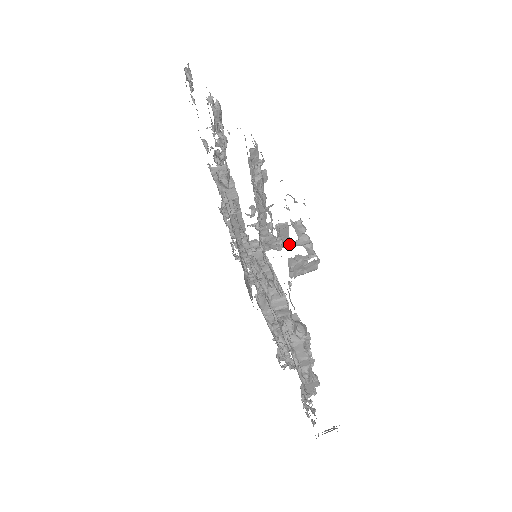
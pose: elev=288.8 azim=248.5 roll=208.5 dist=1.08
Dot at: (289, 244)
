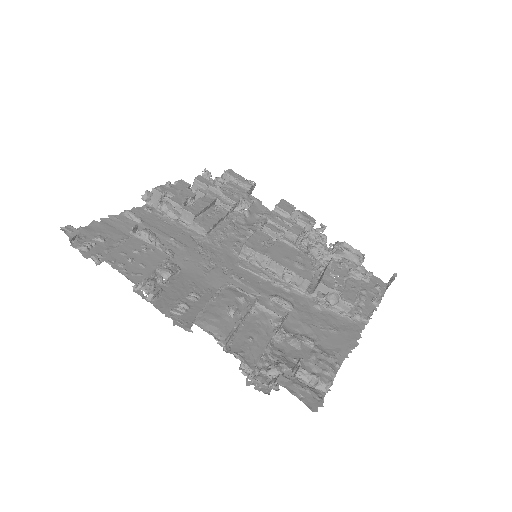
Dot at: (288, 313)
